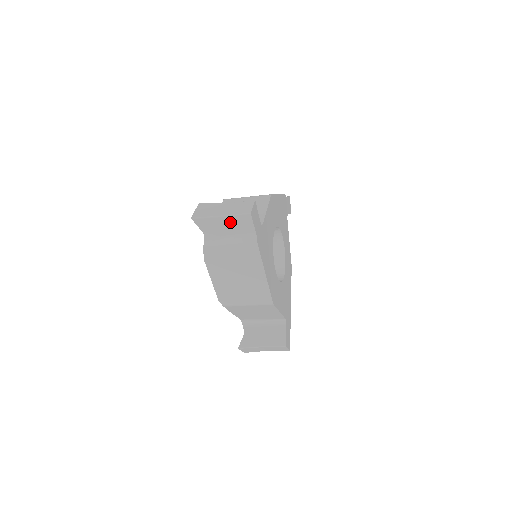
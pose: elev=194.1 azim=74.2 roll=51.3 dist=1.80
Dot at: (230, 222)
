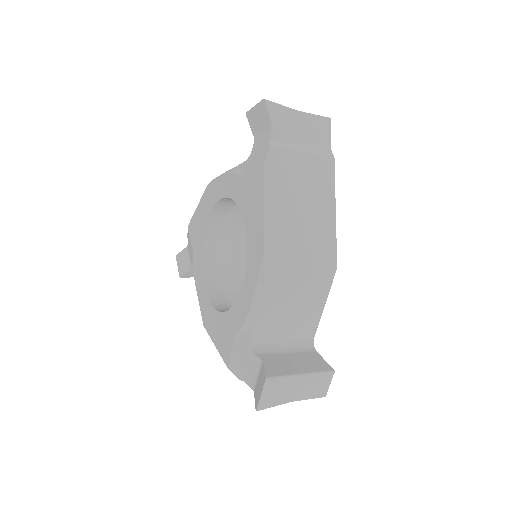
Dot at: (306, 122)
